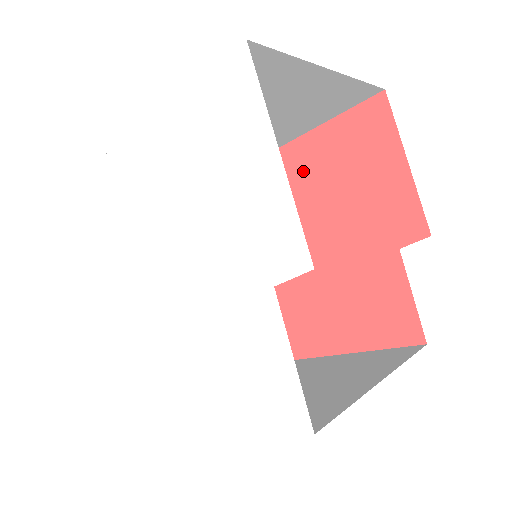
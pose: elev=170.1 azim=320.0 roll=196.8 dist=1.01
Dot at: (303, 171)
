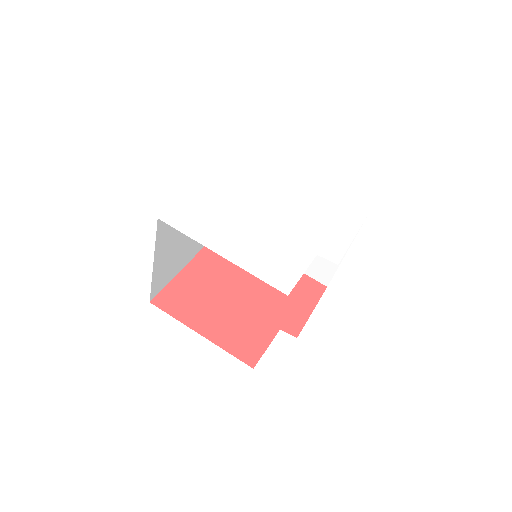
Dot at: occluded
